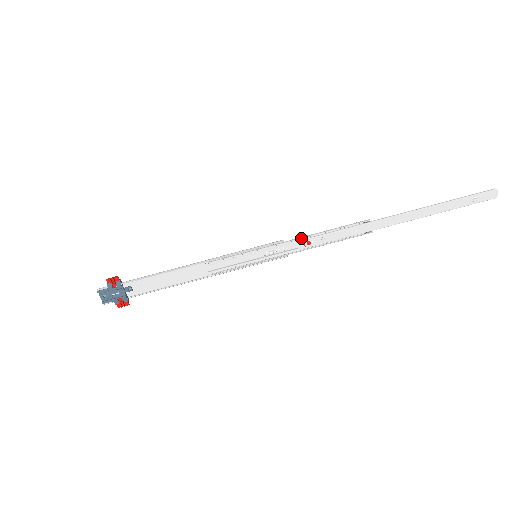
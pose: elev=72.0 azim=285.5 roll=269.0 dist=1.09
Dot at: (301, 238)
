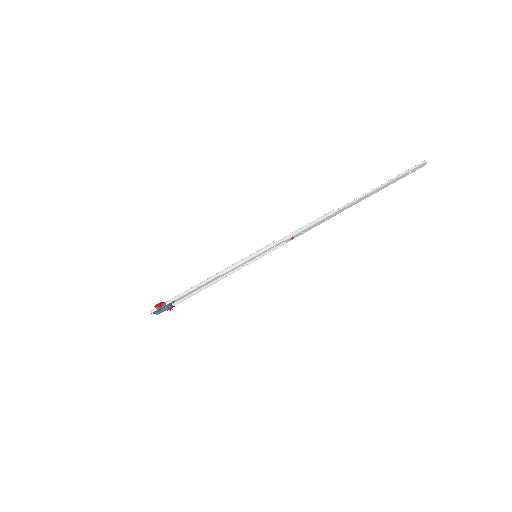
Dot at: (287, 238)
